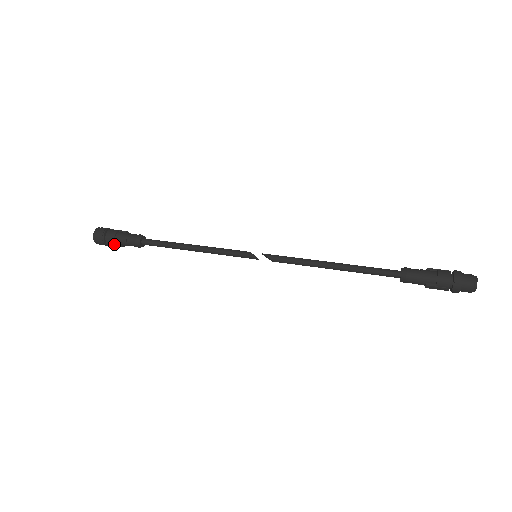
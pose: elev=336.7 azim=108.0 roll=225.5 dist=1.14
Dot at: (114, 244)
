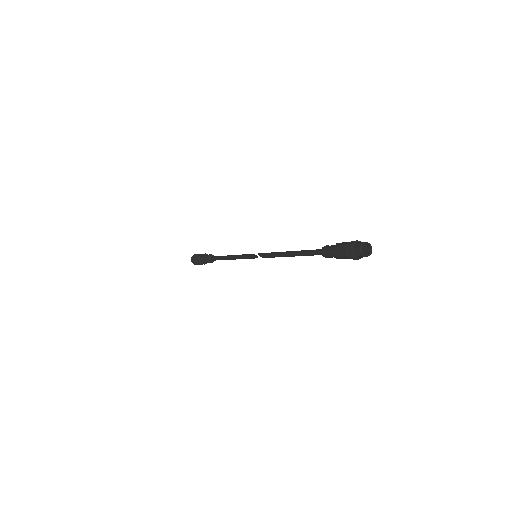
Dot at: occluded
